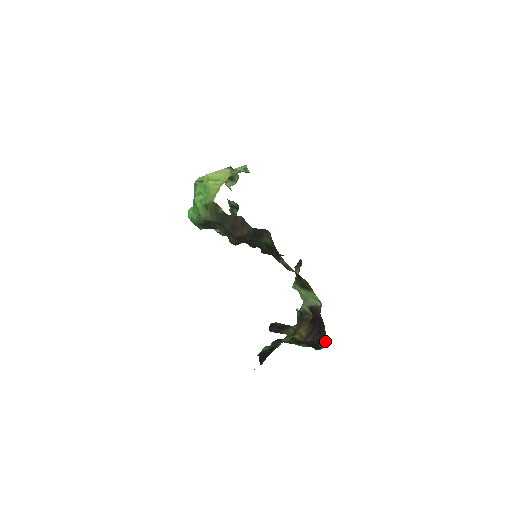
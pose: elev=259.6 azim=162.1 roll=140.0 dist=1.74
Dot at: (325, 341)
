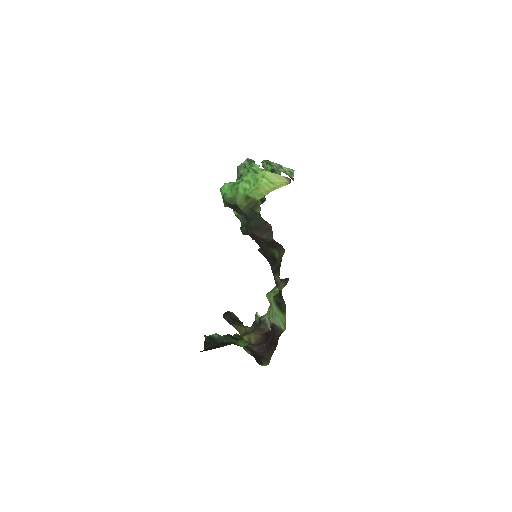
Dot at: (268, 359)
